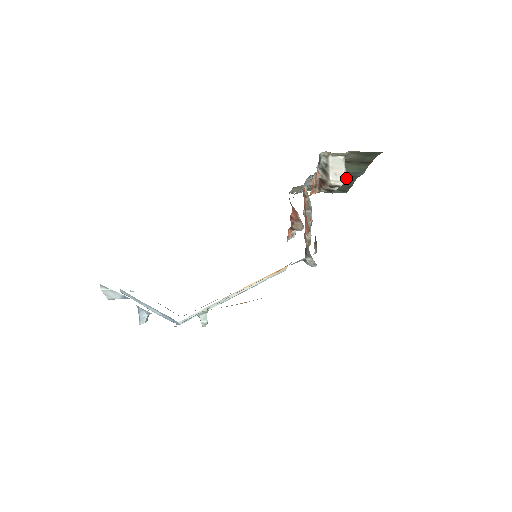
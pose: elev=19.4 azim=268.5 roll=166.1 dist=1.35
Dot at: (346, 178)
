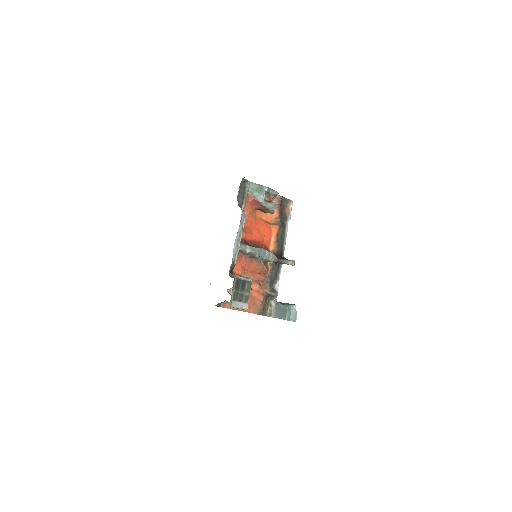
Dot at: occluded
